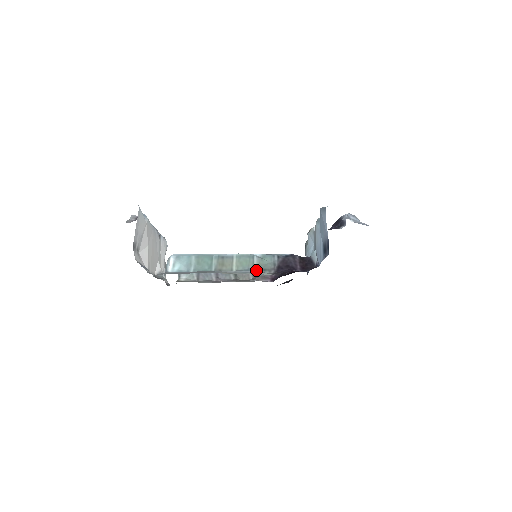
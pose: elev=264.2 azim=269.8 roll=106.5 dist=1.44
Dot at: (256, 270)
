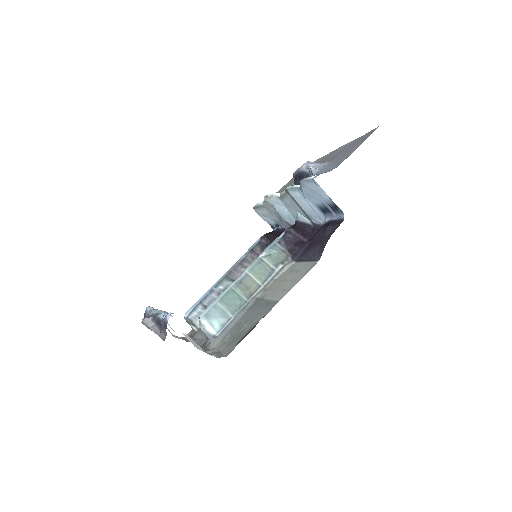
Dot at: (277, 269)
